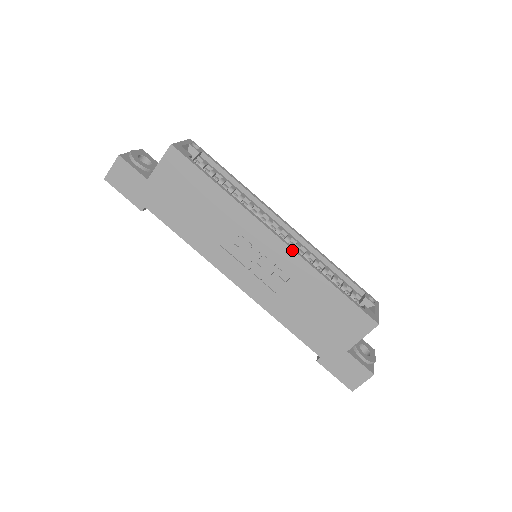
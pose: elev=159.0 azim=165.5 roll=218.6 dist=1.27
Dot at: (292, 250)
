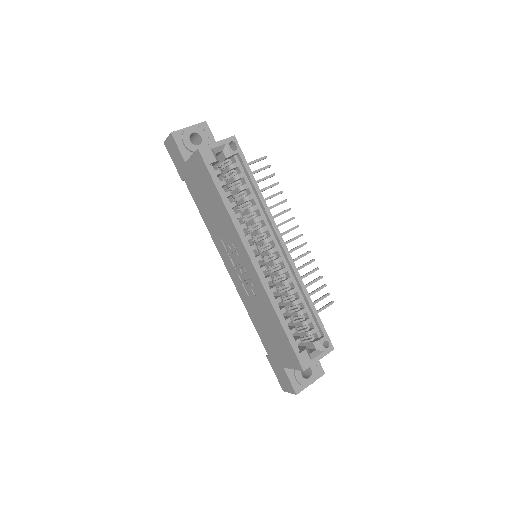
Dot at: (260, 279)
